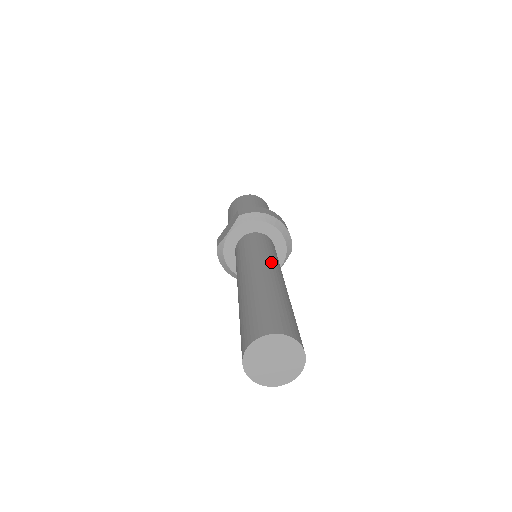
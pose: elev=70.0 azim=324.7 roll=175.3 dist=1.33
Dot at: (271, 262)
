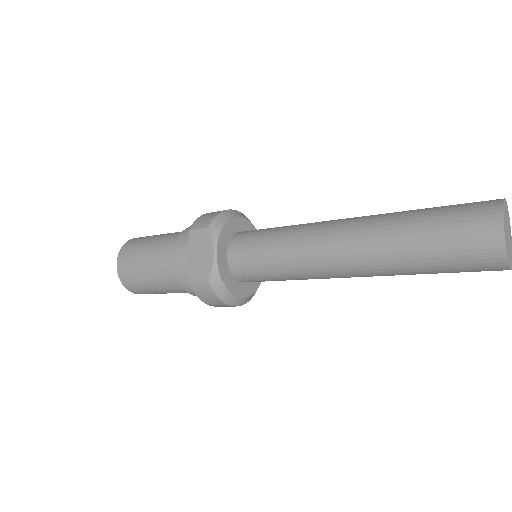
Dot at: (320, 222)
